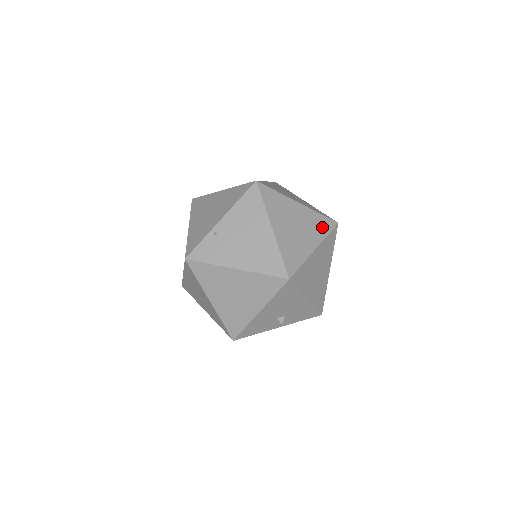
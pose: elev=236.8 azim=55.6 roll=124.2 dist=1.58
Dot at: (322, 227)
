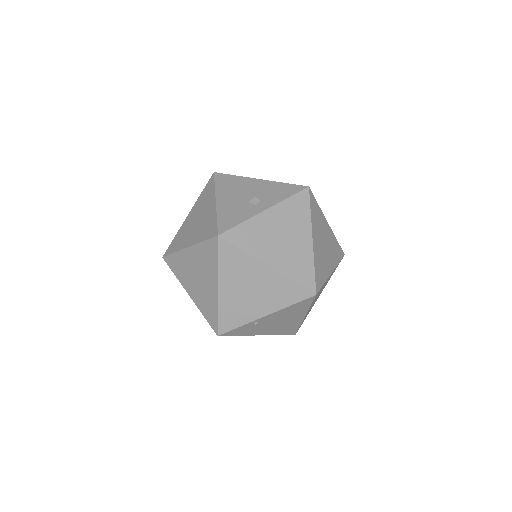
Dot at: occluded
